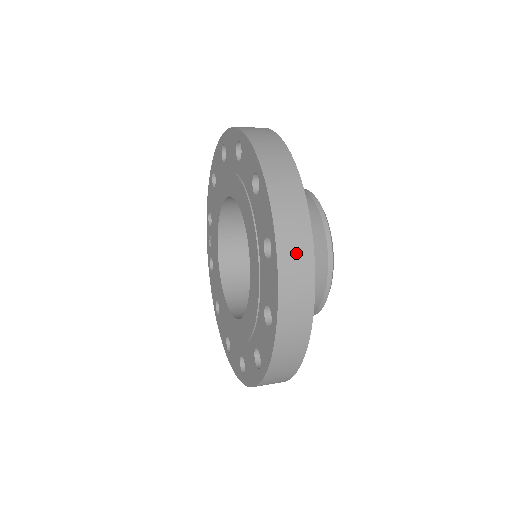
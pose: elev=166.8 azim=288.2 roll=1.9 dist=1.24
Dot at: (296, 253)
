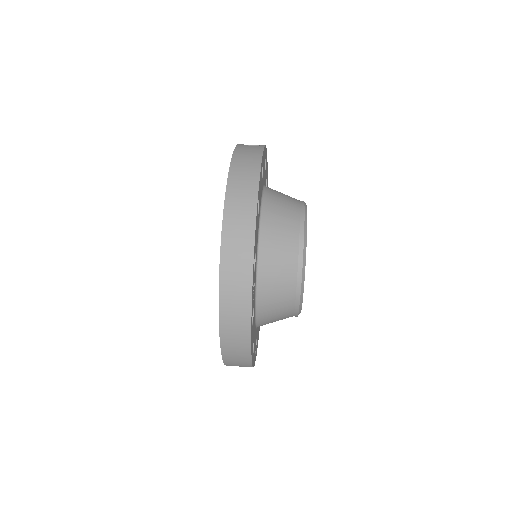
Dot at: (237, 270)
